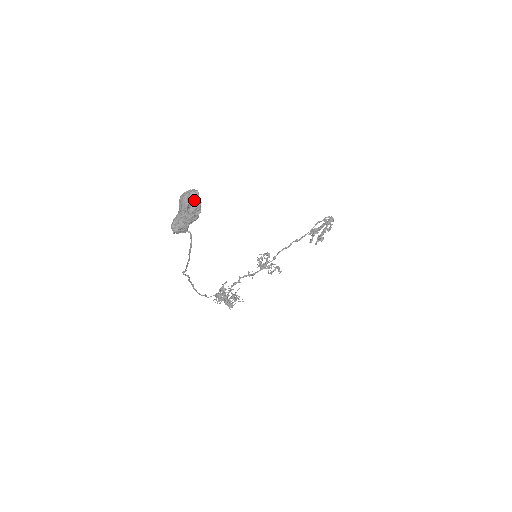
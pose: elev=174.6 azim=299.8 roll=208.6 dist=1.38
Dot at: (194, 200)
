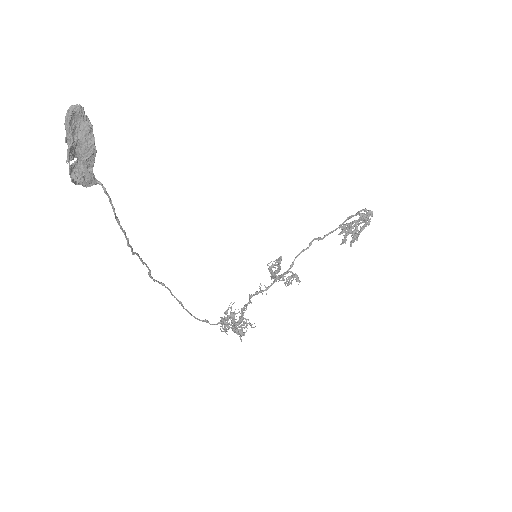
Dot at: (81, 122)
